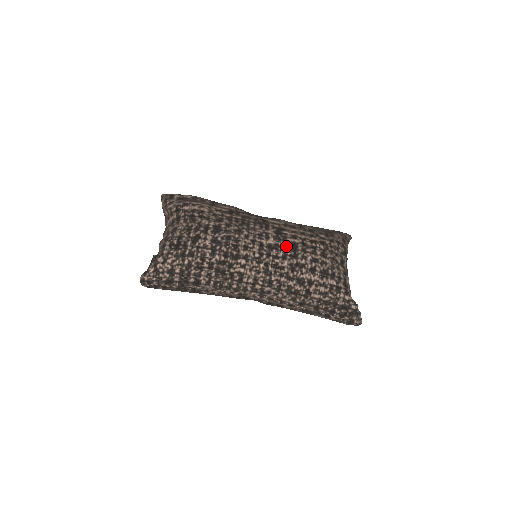
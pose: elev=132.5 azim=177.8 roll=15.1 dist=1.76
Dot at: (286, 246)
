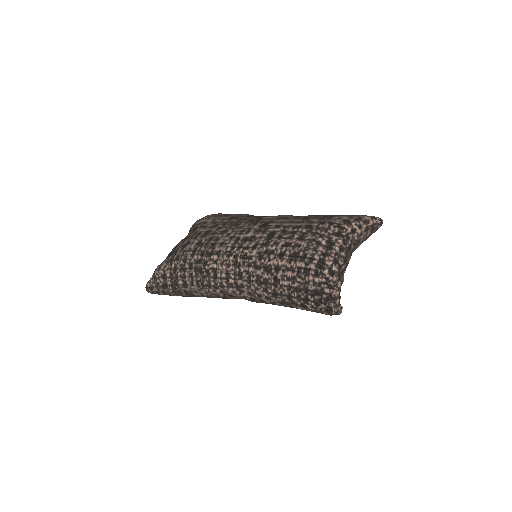
Dot at: (262, 236)
